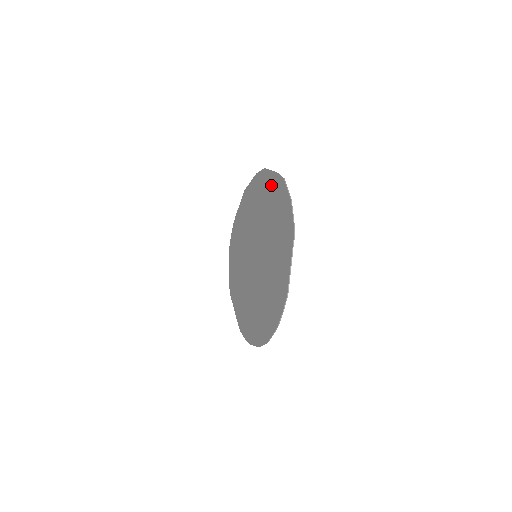
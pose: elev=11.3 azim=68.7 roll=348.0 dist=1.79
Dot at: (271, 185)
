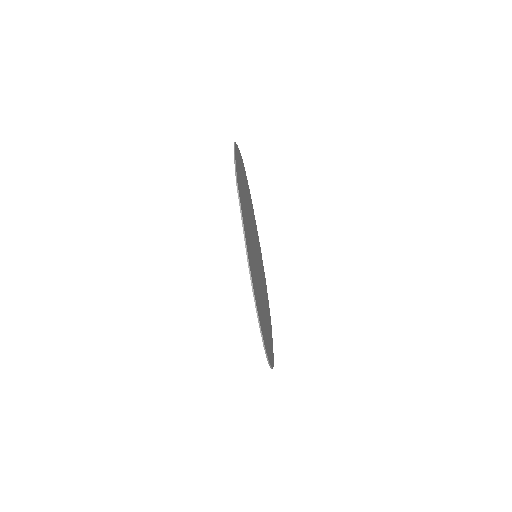
Dot at: occluded
